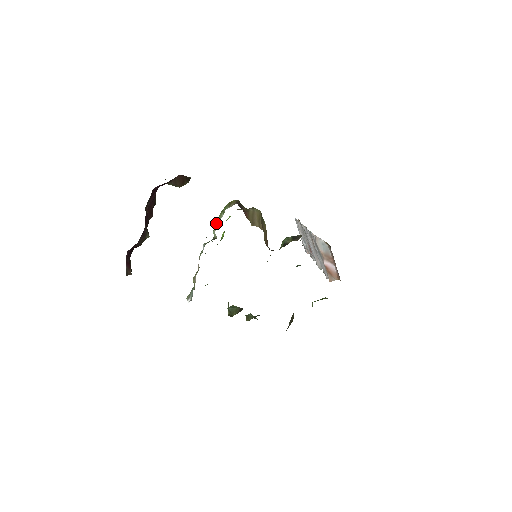
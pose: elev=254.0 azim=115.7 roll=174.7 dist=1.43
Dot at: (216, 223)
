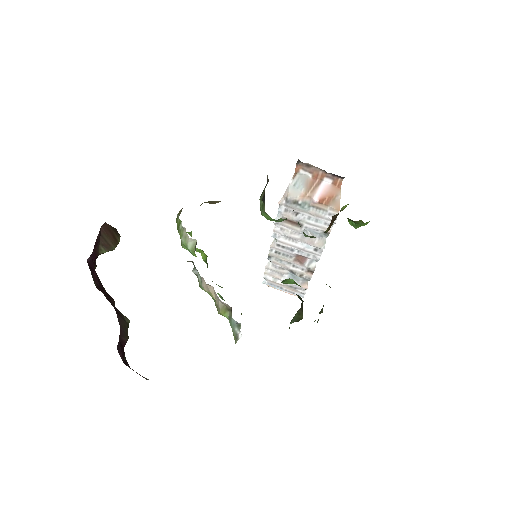
Dot at: (183, 238)
